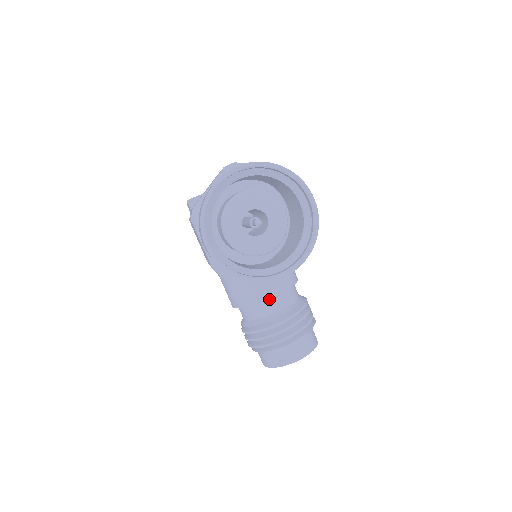
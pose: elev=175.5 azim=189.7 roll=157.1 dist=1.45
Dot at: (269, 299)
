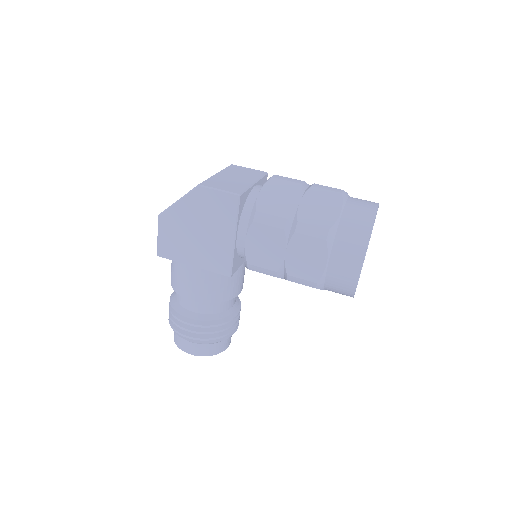
Dot at: occluded
